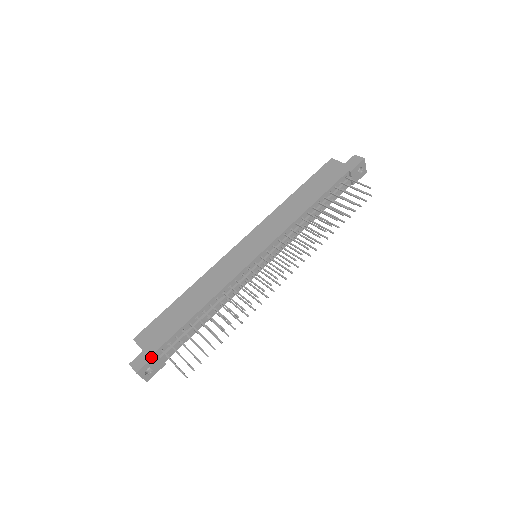
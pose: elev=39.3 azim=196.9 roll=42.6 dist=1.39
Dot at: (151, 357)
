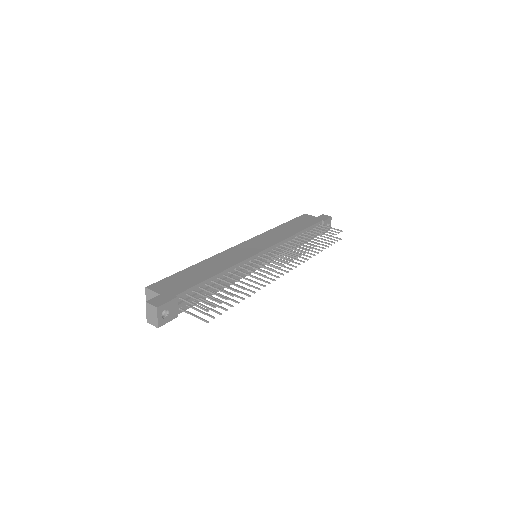
Dot at: (172, 298)
